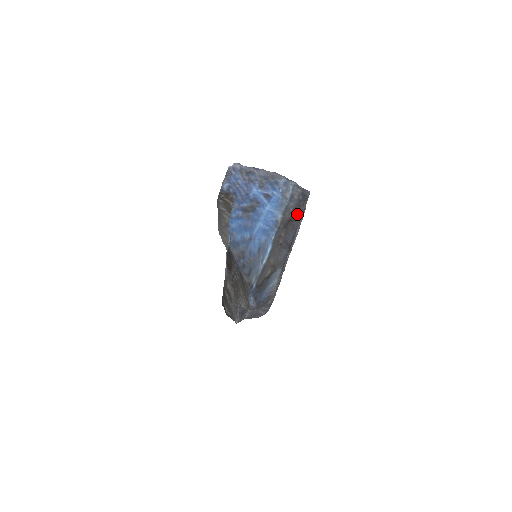
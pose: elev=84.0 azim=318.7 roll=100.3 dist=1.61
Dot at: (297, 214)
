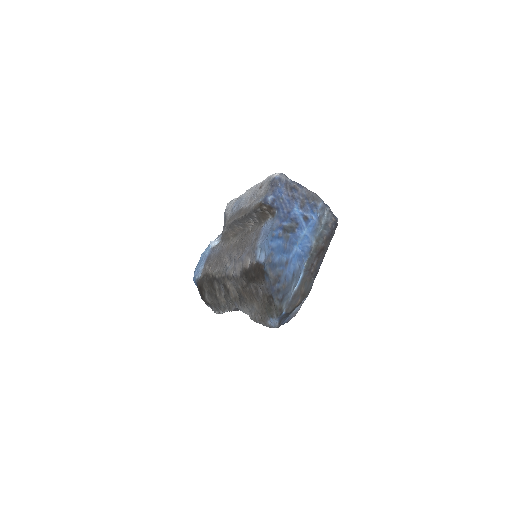
Dot at: (328, 243)
